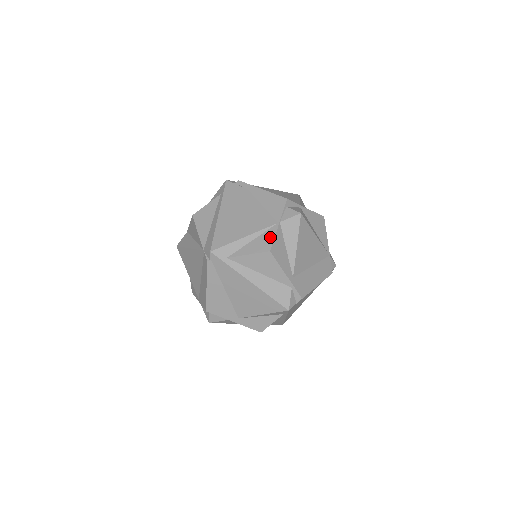
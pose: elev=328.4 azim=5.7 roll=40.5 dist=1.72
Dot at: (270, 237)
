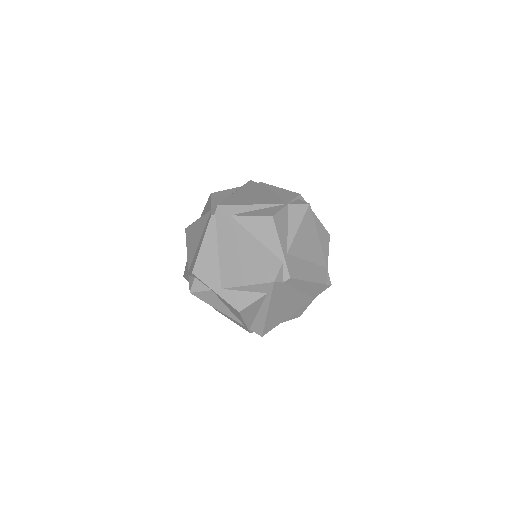
Dot at: (276, 209)
